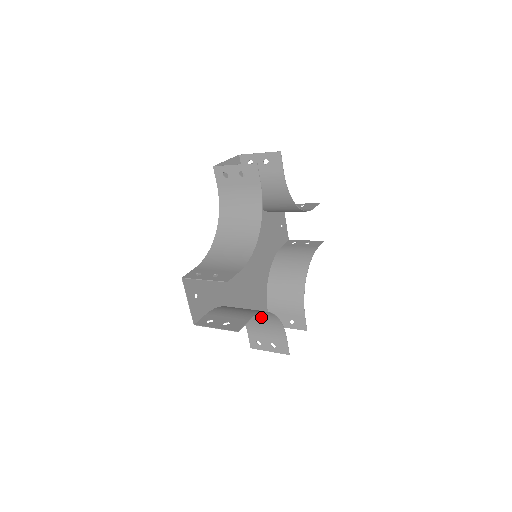
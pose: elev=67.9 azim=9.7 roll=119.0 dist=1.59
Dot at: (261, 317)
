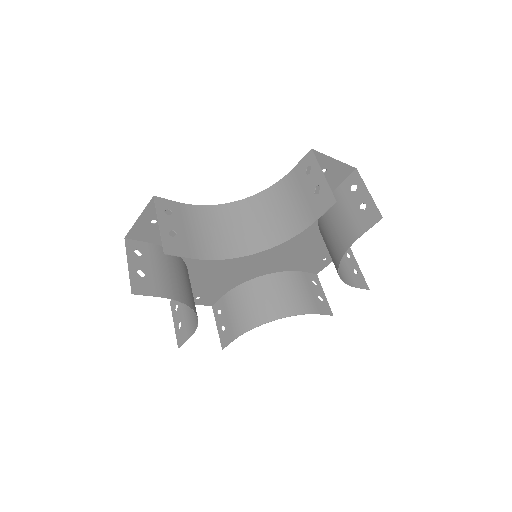
Dot at: occluded
